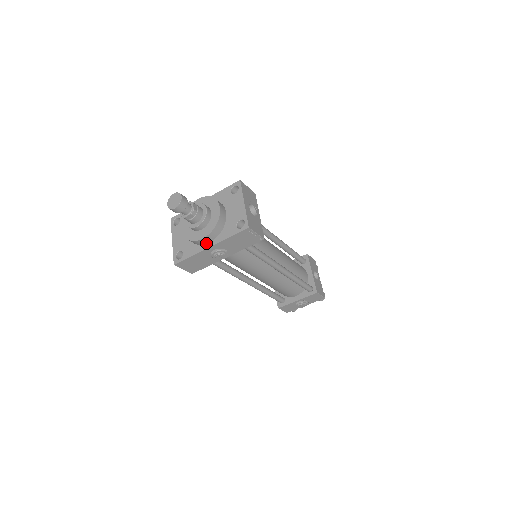
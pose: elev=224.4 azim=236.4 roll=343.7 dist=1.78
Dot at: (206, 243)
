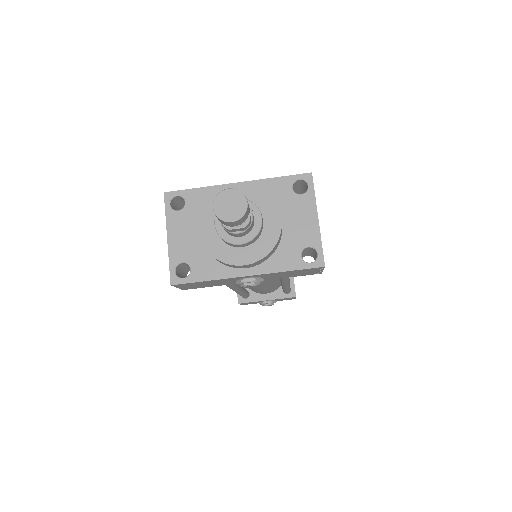
Dot at: (241, 267)
